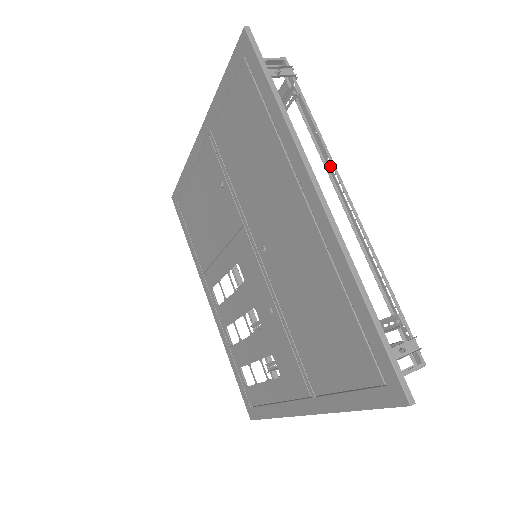
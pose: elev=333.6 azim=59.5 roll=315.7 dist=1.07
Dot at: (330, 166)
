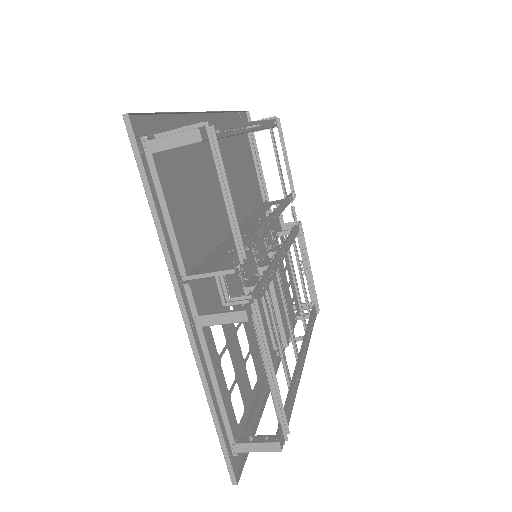
Dot at: (260, 126)
